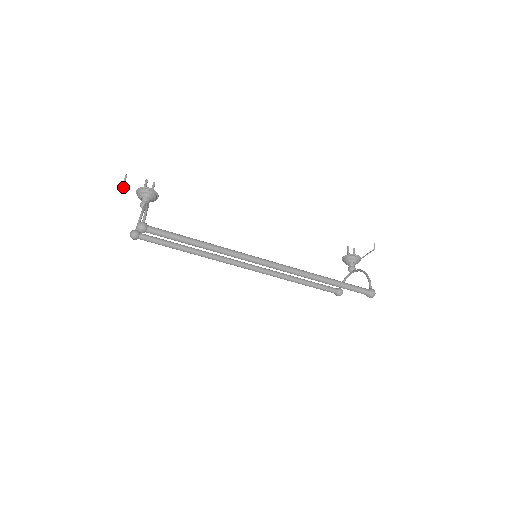
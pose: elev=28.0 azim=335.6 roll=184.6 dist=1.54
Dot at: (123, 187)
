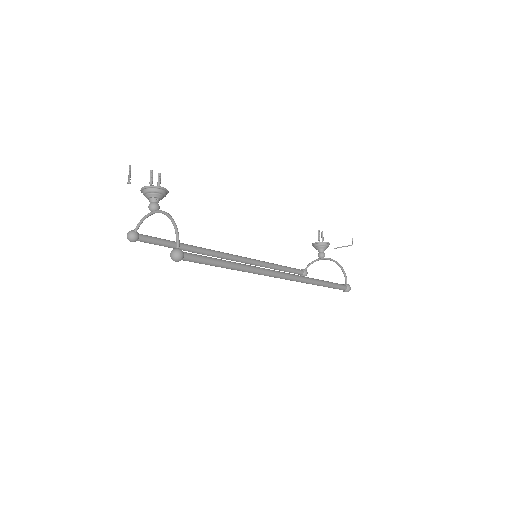
Dot at: (129, 183)
